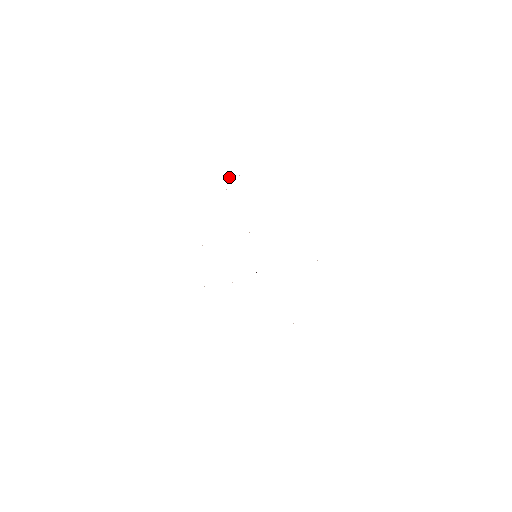
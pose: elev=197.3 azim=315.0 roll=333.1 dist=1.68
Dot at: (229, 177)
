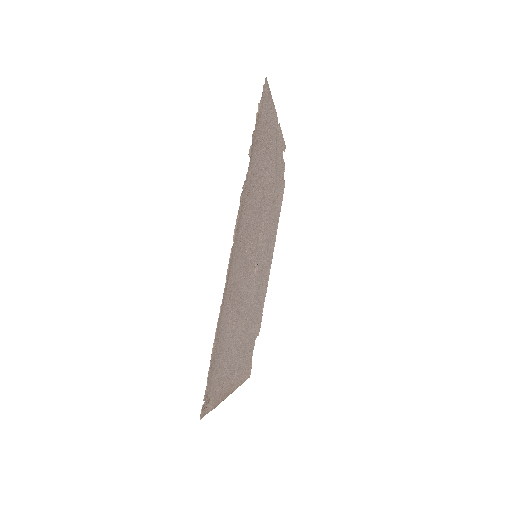
Dot at: (260, 104)
